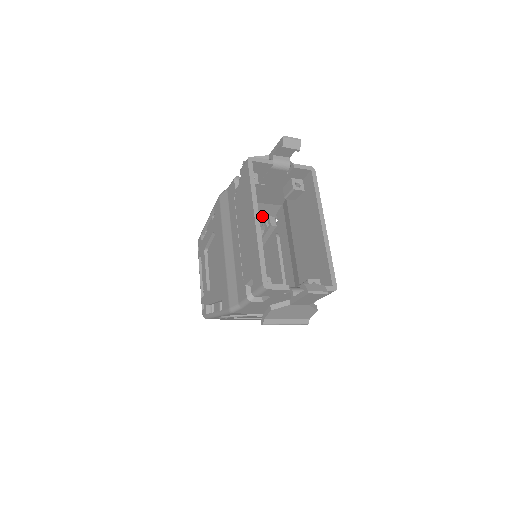
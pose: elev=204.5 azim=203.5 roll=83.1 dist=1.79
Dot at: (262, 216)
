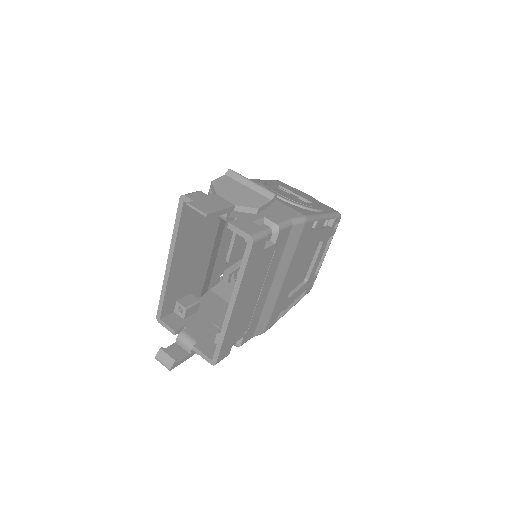
Dot at: occluded
